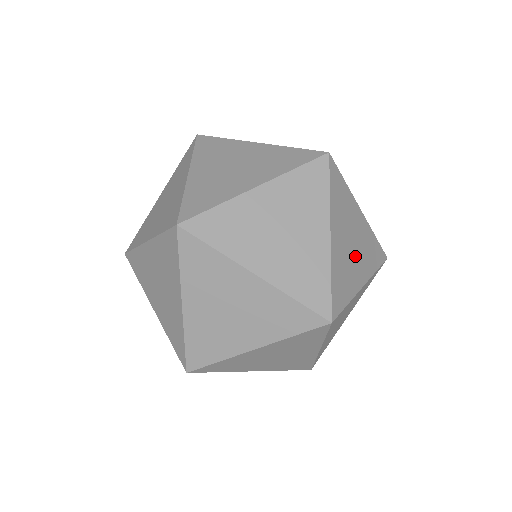
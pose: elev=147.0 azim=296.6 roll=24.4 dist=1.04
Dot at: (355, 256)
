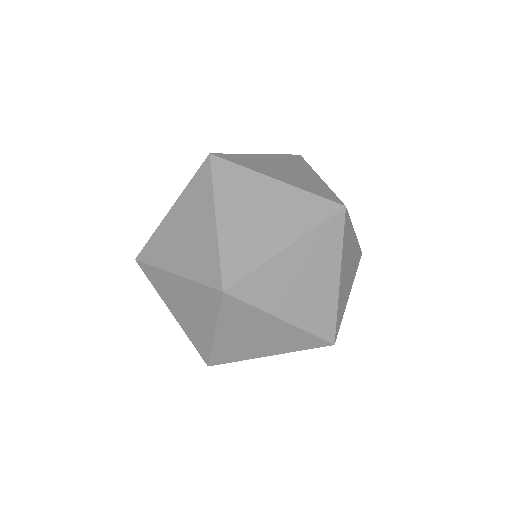
Dot at: (348, 277)
